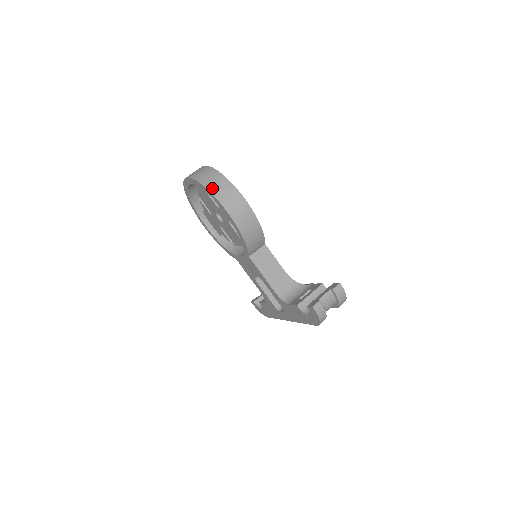
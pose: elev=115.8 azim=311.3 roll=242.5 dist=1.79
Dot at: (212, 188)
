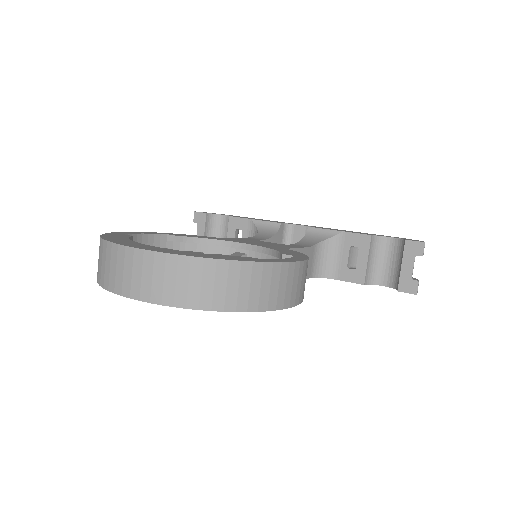
Dot at: (254, 303)
